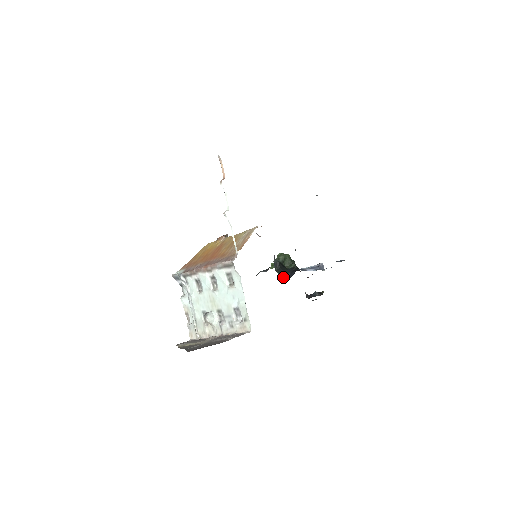
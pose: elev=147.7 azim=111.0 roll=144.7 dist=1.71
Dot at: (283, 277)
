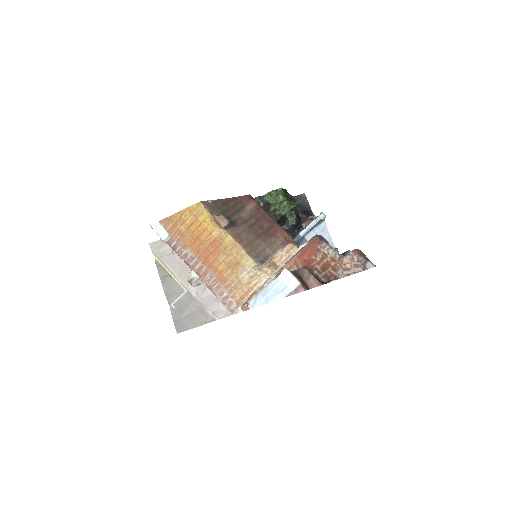
Dot at: occluded
